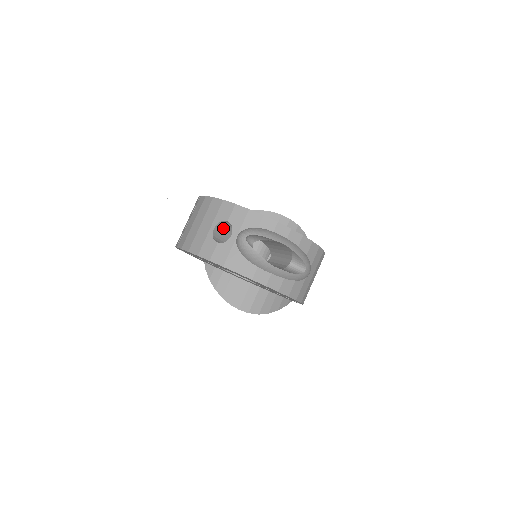
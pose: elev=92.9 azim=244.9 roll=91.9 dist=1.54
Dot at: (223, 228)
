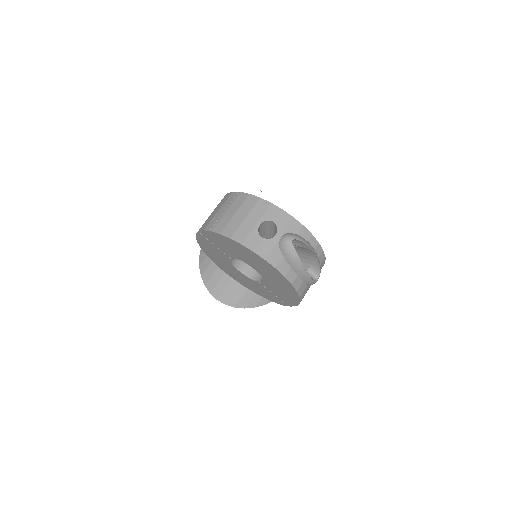
Dot at: (263, 226)
